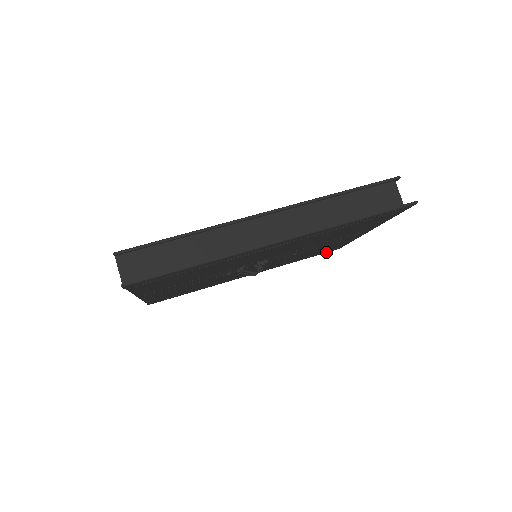
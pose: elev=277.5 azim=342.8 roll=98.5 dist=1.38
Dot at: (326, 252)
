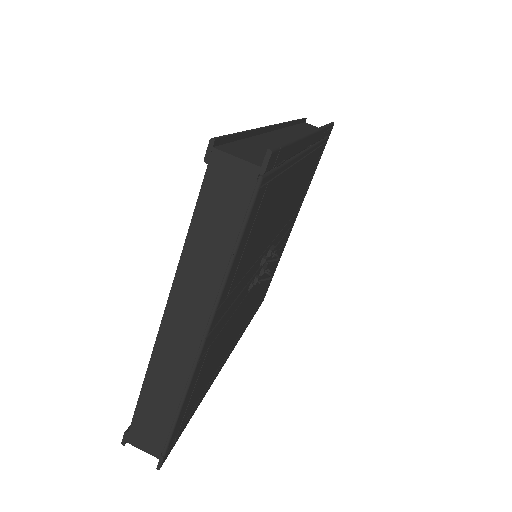
Dot at: occluded
